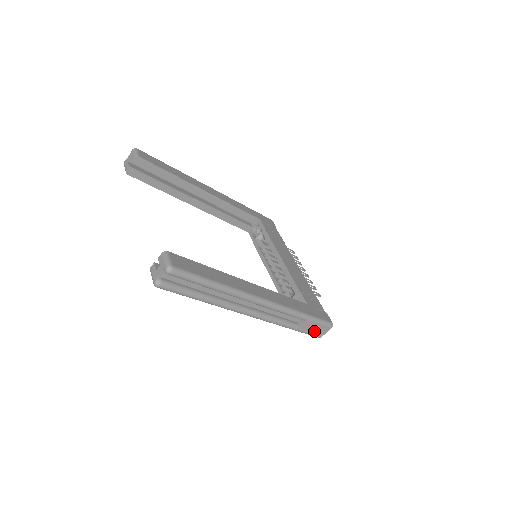
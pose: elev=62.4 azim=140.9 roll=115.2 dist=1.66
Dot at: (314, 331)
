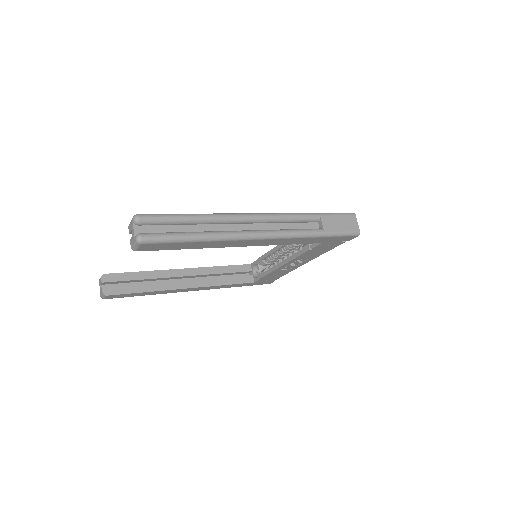
Dot at: (344, 227)
